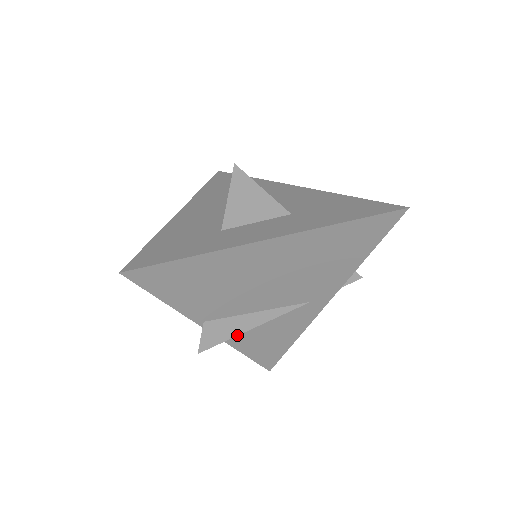
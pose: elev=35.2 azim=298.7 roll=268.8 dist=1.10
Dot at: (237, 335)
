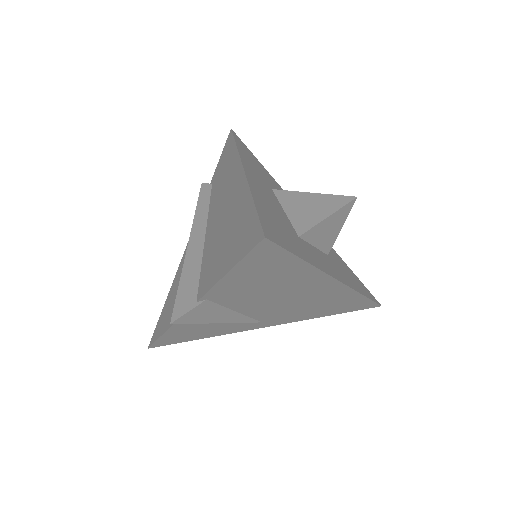
Dot at: (207, 323)
